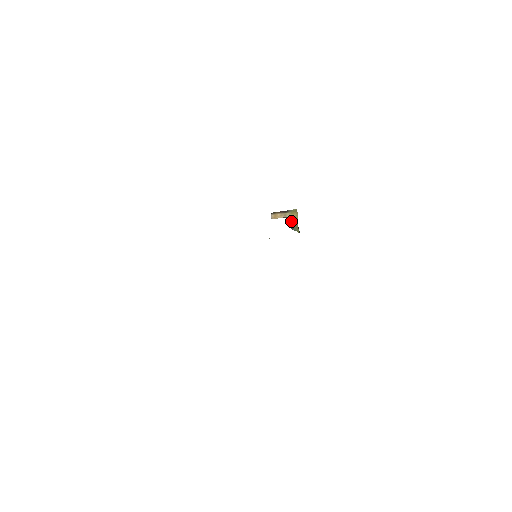
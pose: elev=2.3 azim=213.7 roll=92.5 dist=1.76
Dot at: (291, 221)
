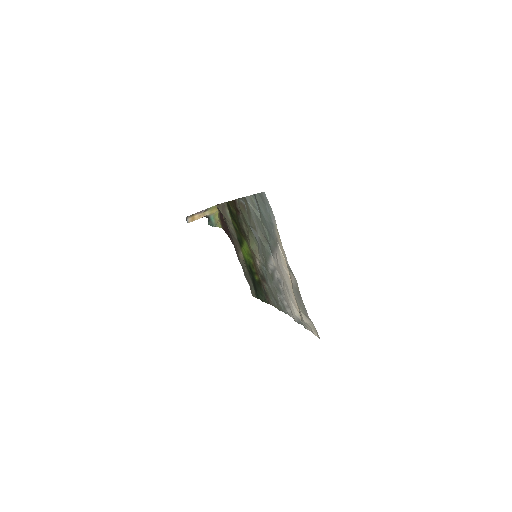
Dot at: (210, 219)
